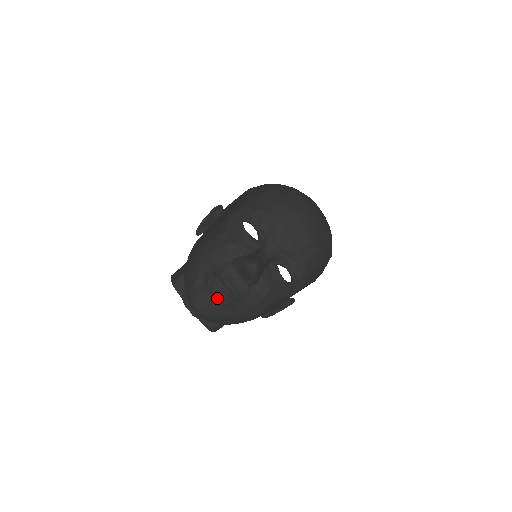
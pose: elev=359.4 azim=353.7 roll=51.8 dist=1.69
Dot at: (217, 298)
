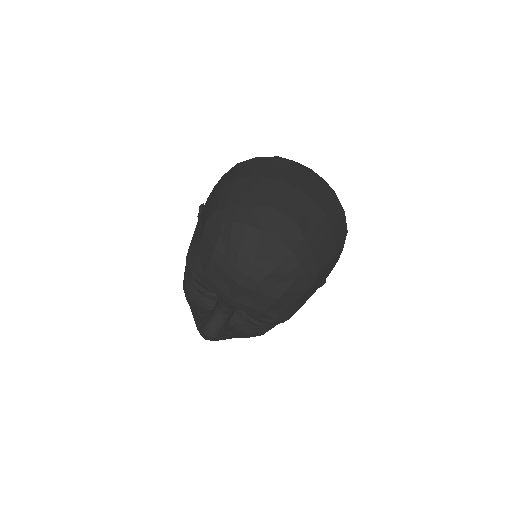
Dot at: occluded
